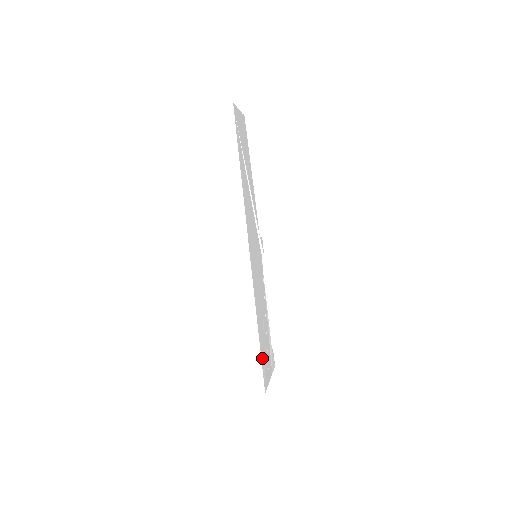
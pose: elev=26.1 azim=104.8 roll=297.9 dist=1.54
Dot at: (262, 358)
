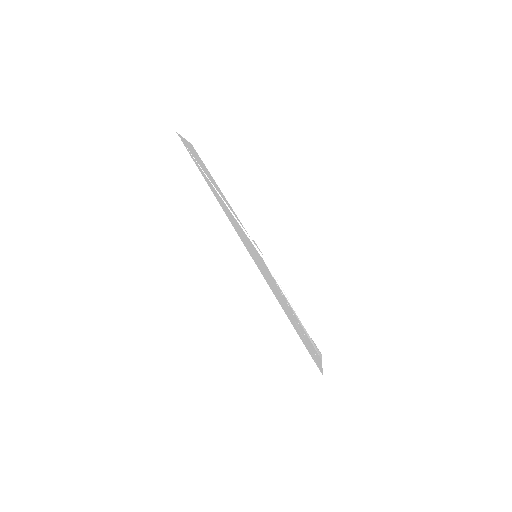
Dot at: (304, 344)
